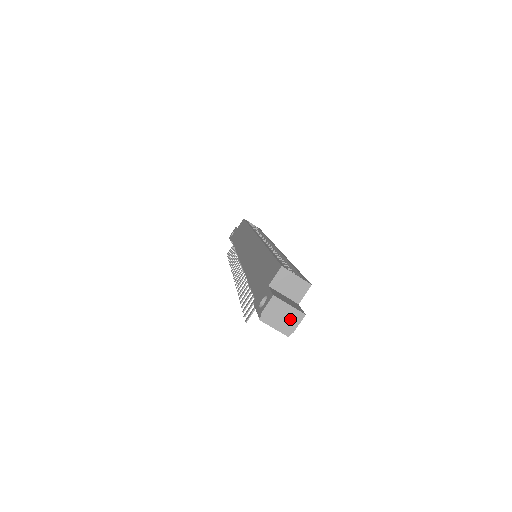
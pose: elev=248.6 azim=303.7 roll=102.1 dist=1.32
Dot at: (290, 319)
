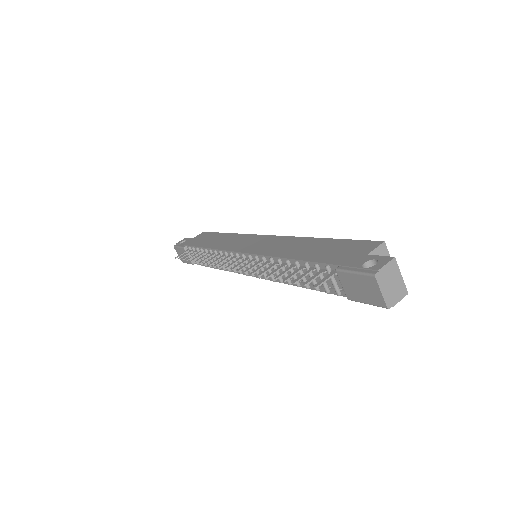
Dot at: (396, 290)
